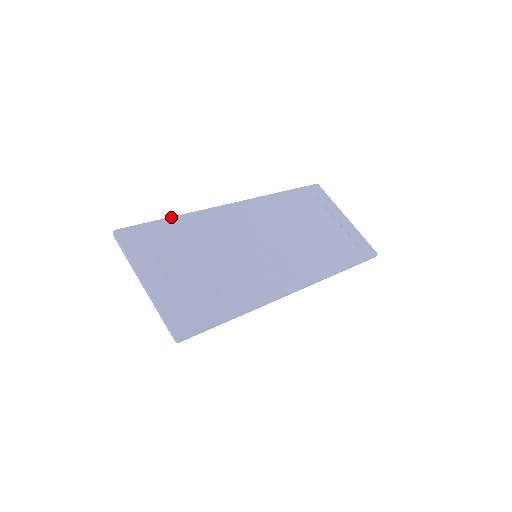
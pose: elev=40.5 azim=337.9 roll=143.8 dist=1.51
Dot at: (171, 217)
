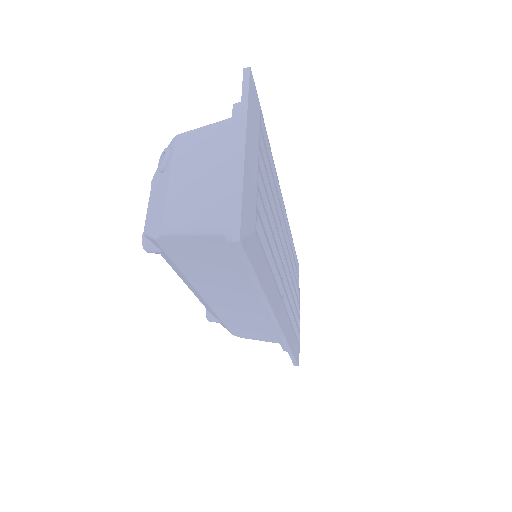
Dot at: occluded
